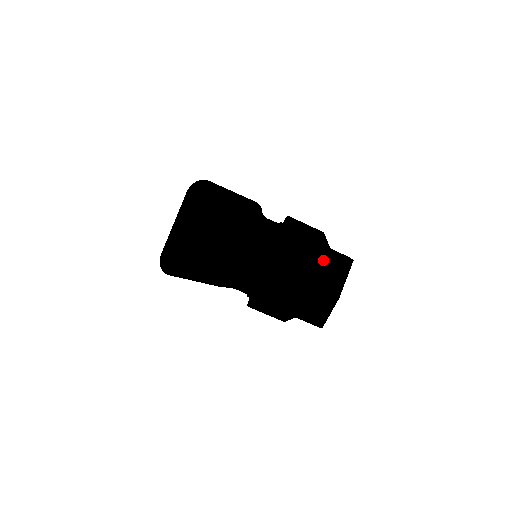
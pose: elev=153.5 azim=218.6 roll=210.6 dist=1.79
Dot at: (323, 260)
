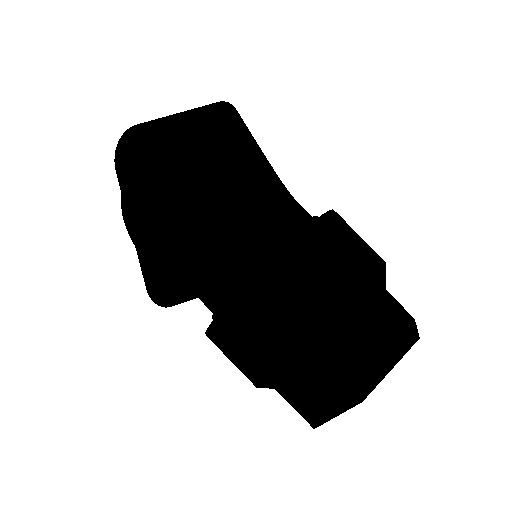
Dot at: occluded
